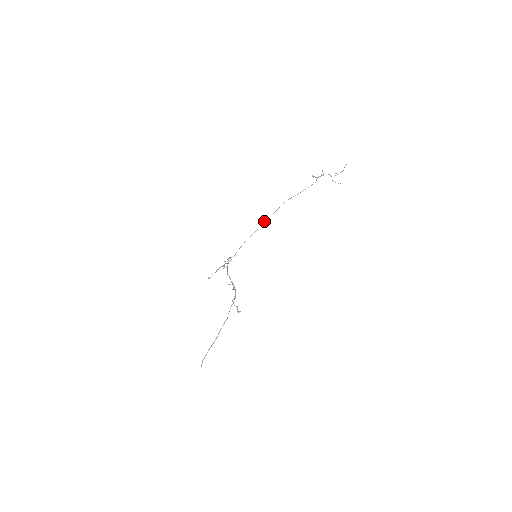
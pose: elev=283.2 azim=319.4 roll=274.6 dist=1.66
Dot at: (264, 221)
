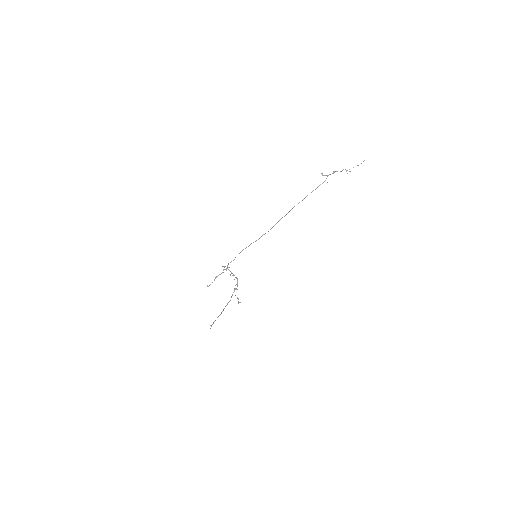
Dot at: occluded
